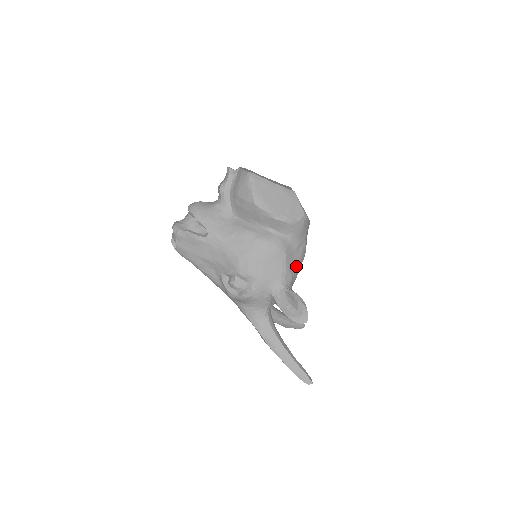
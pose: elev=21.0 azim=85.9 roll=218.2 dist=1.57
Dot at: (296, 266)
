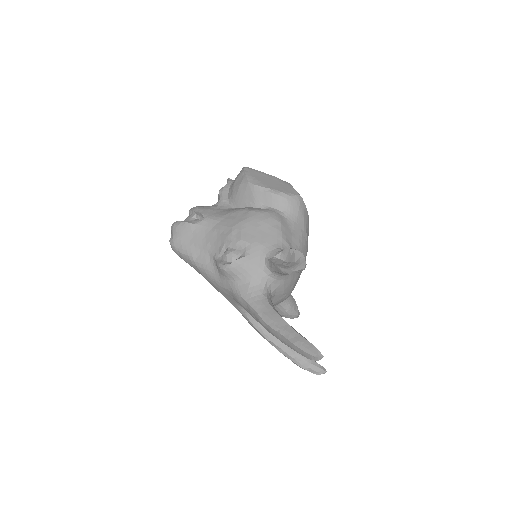
Dot at: (295, 244)
